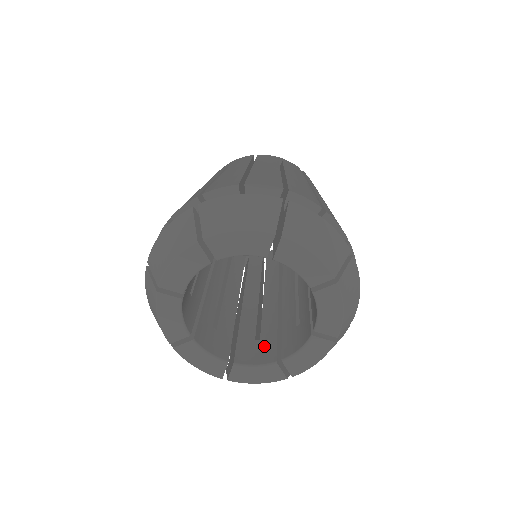
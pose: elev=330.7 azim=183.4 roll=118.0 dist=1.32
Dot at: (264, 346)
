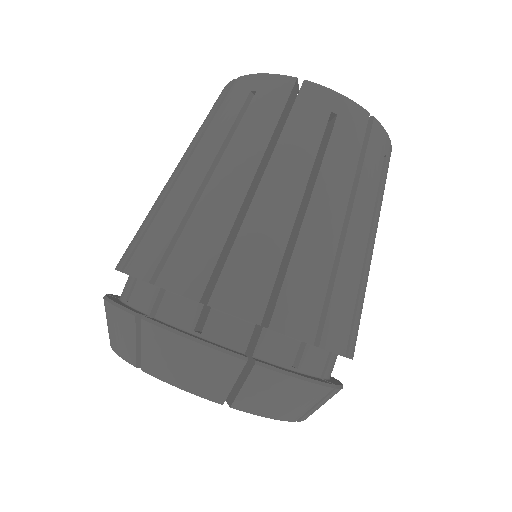
Dot at: occluded
